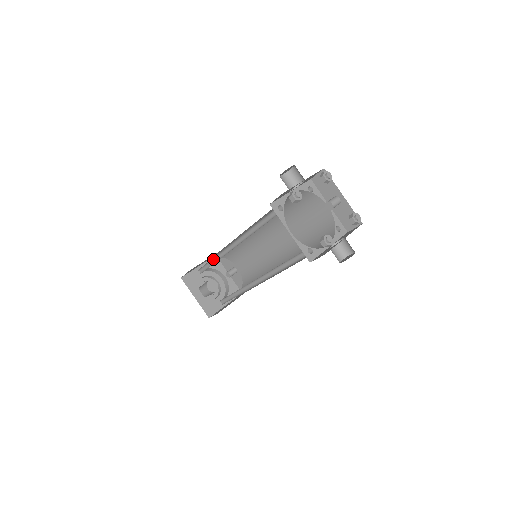
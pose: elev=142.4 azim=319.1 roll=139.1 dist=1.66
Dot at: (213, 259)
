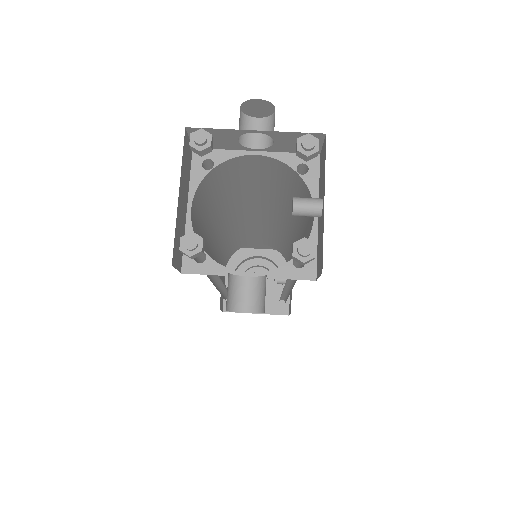
Dot at: occluded
